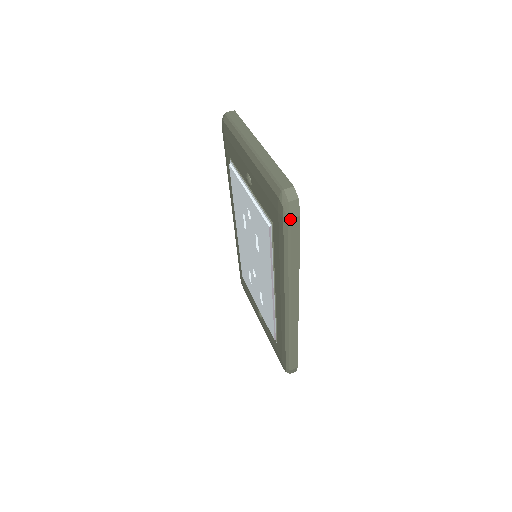
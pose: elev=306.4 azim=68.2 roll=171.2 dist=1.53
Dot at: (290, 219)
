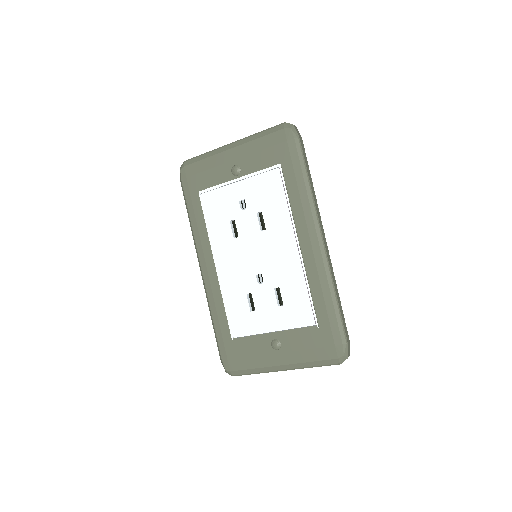
Dot at: (299, 137)
